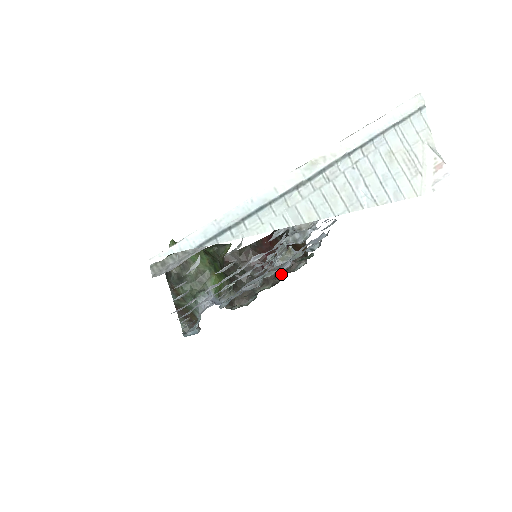
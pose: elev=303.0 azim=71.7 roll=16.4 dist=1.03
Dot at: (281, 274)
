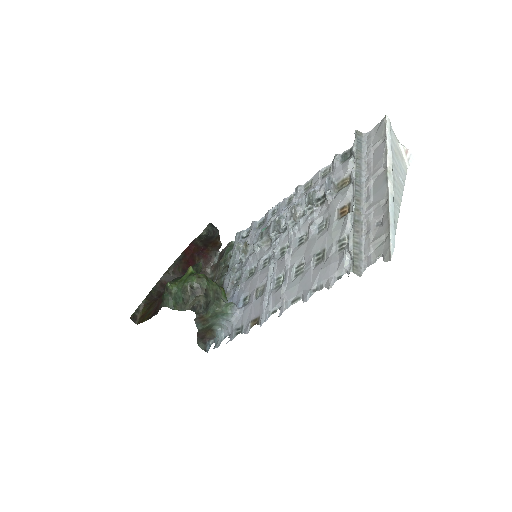
Dot at: (227, 267)
